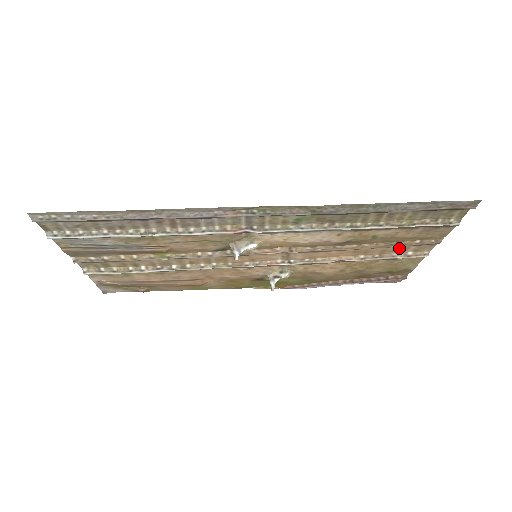
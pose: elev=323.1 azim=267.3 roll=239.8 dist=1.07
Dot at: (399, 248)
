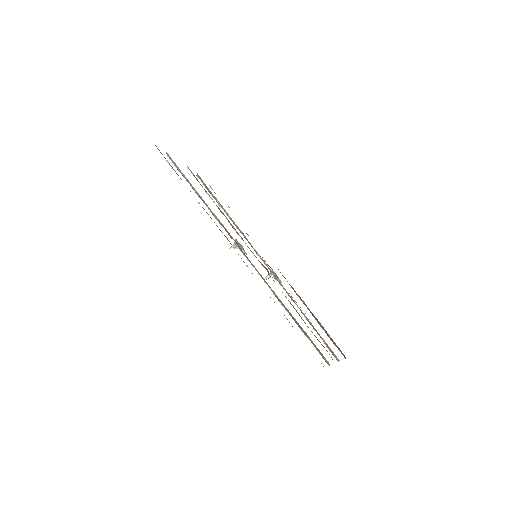
Dot at: occluded
